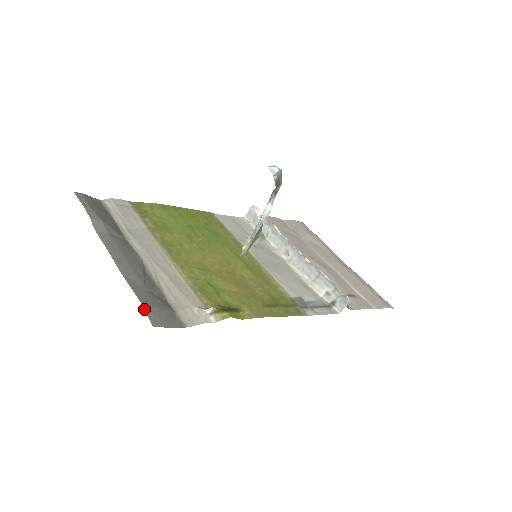
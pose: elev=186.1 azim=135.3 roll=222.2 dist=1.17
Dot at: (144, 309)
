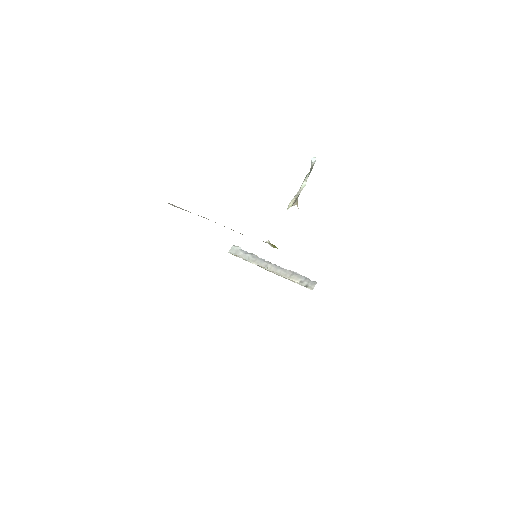
Dot at: occluded
